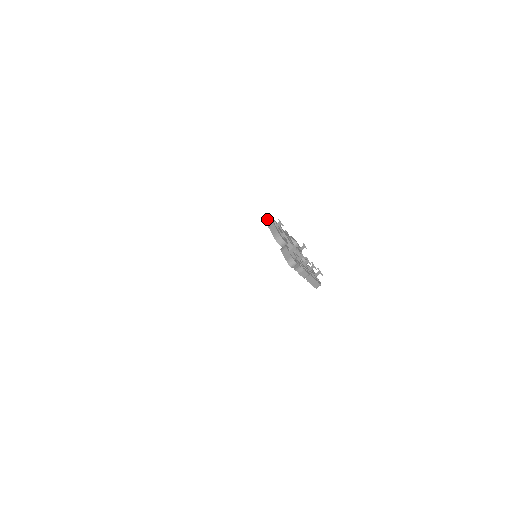
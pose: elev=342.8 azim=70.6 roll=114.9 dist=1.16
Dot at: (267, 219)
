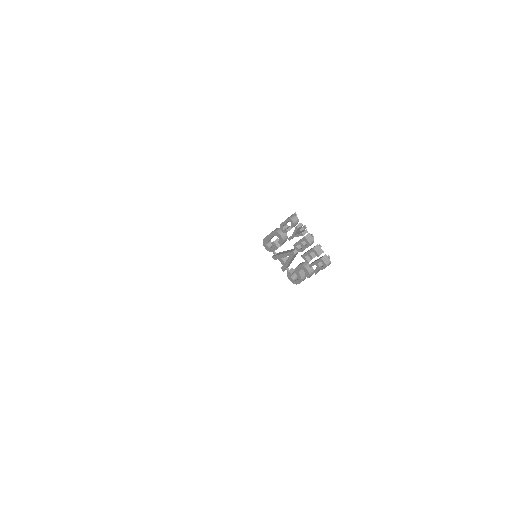
Dot at: (264, 239)
